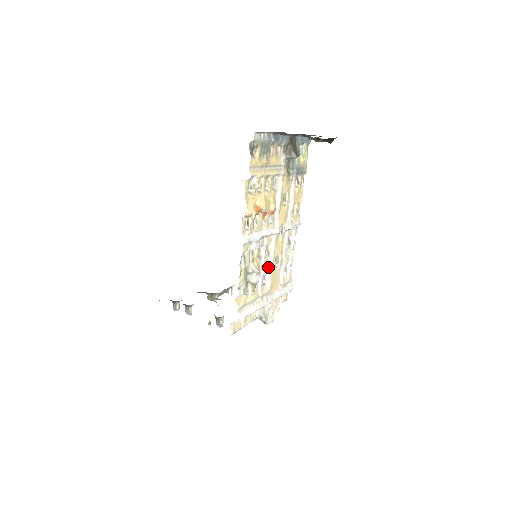
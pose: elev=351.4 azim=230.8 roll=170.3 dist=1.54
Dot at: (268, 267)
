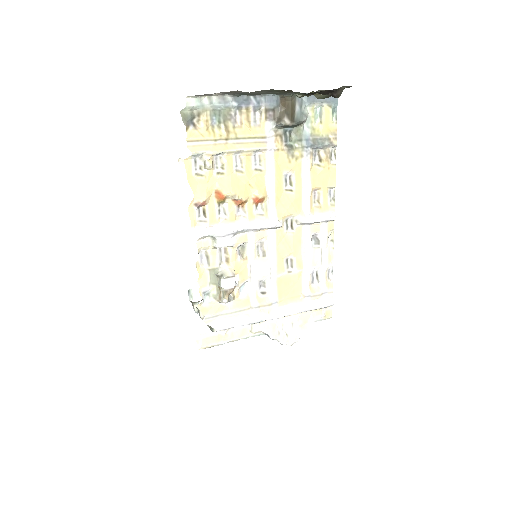
Dot at: (268, 271)
